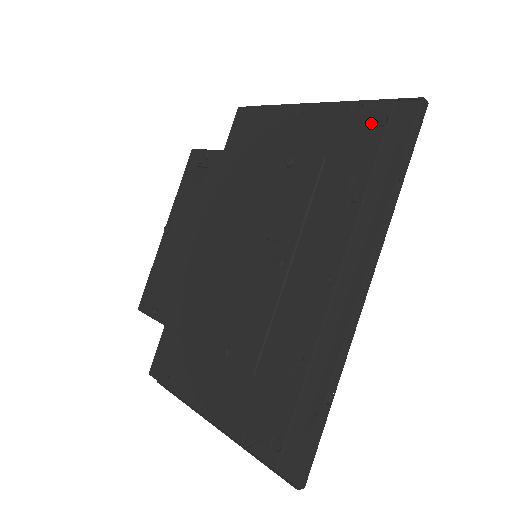
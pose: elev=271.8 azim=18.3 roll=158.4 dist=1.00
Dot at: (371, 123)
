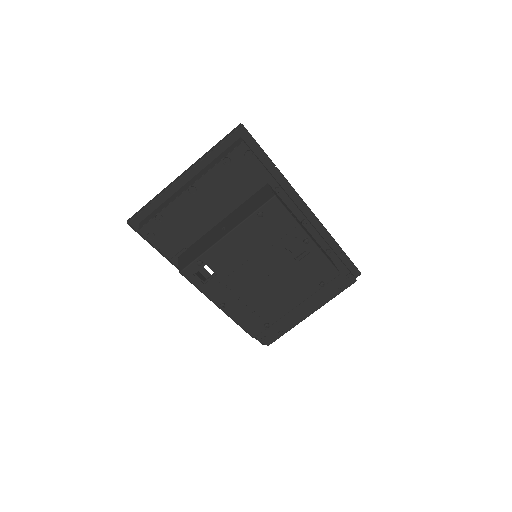
Dot at: (245, 160)
